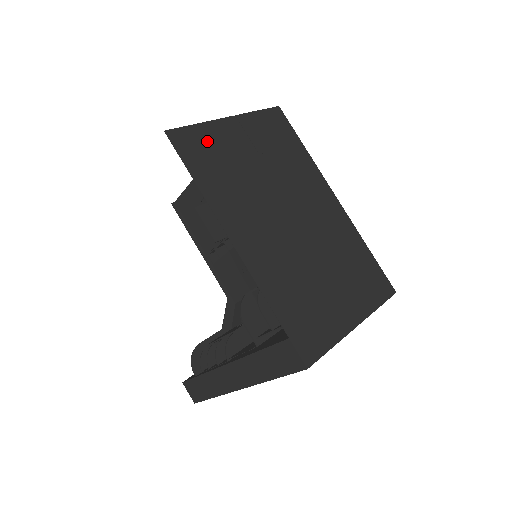
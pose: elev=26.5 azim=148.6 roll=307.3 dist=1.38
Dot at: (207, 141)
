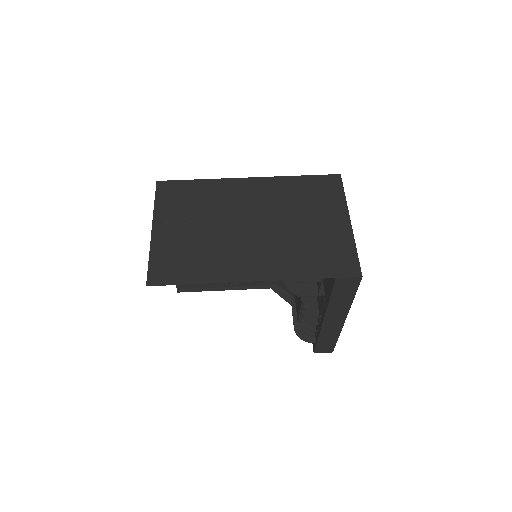
Dot at: (166, 257)
